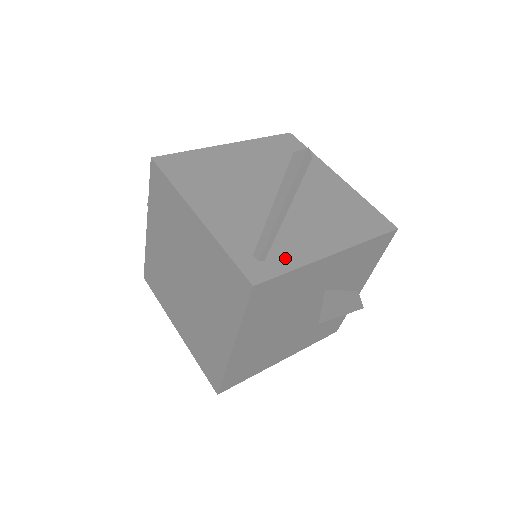
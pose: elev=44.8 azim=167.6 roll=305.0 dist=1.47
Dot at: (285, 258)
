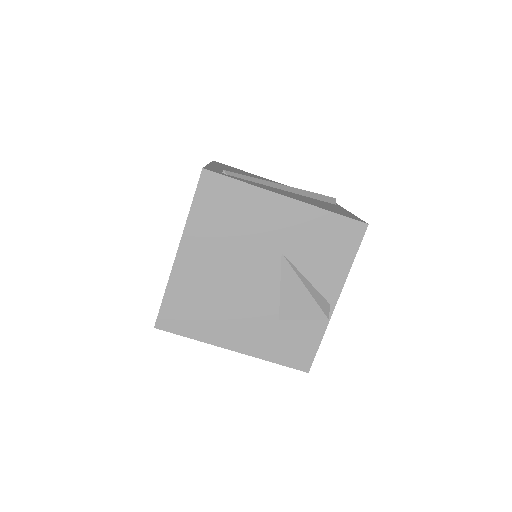
Dot at: (244, 181)
